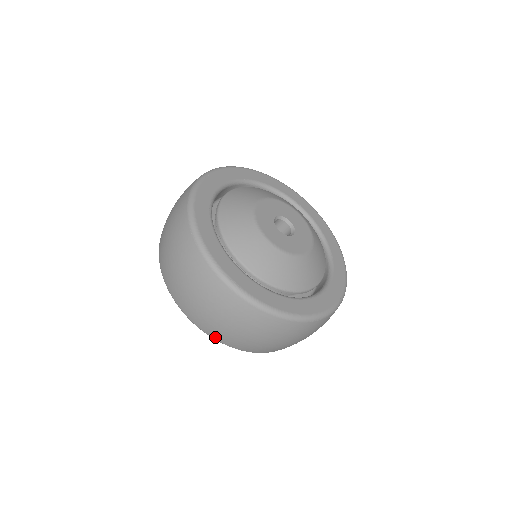
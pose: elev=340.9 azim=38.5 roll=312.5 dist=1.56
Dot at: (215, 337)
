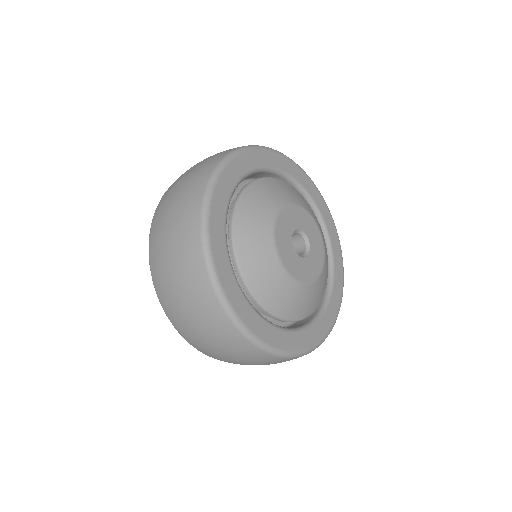
Dot at: (165, 309)
